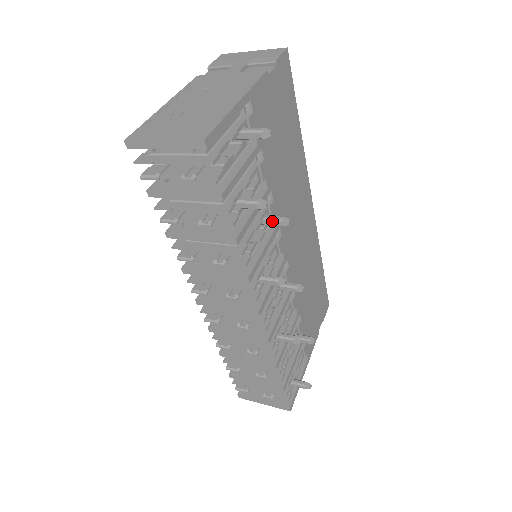
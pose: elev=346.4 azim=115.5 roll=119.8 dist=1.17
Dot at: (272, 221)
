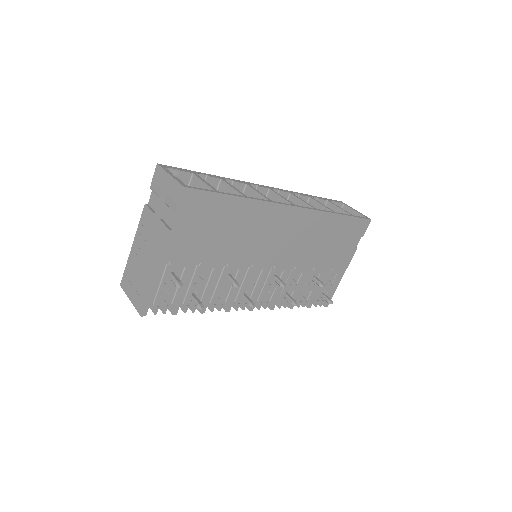
Dot at: occluded
